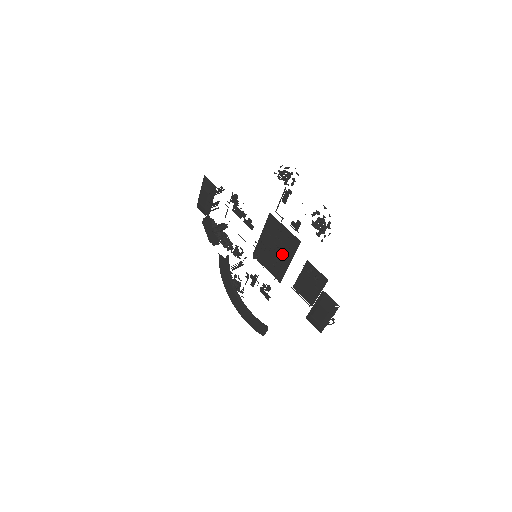
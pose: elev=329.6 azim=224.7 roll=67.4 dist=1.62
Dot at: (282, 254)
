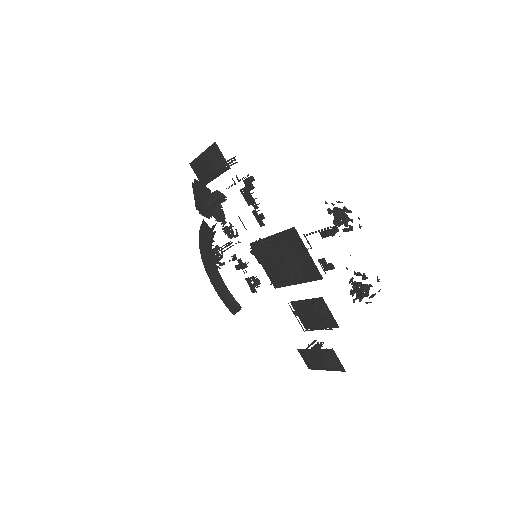
Dot at: occluded
